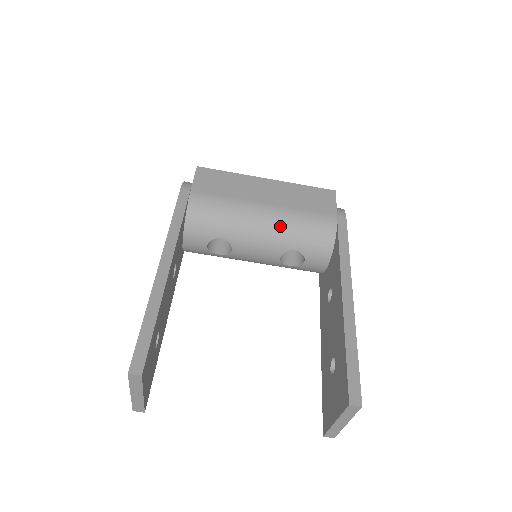
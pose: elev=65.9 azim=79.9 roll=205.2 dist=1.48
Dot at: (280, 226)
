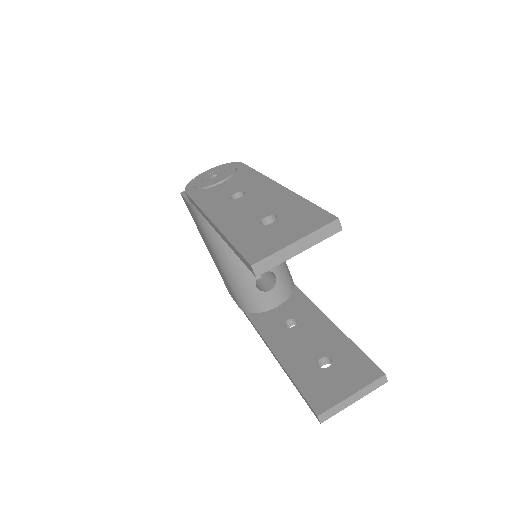
Dot at: occluded
